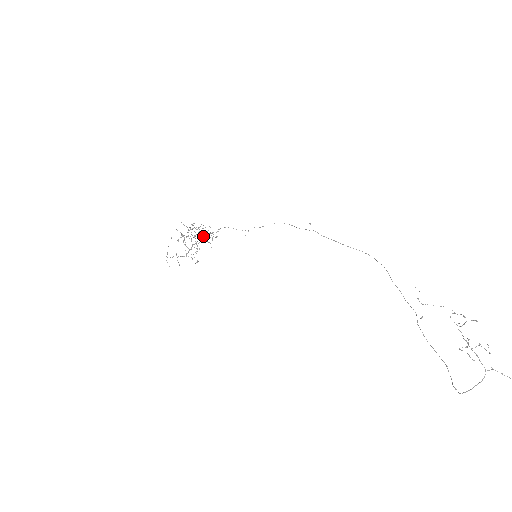
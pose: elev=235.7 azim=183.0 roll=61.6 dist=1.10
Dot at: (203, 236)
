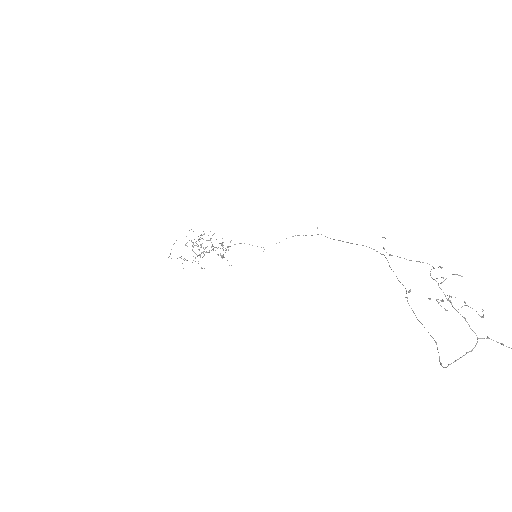
Dot at: occluded
